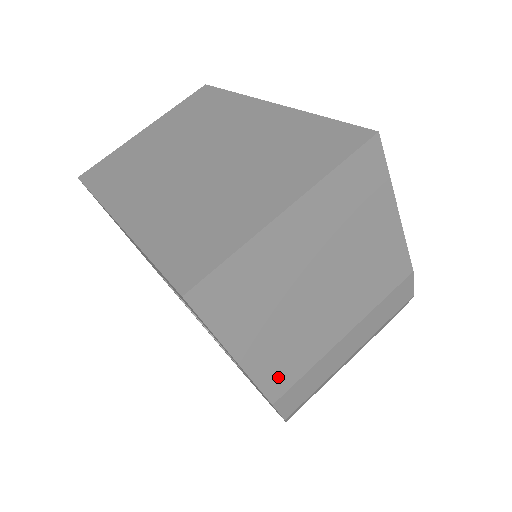
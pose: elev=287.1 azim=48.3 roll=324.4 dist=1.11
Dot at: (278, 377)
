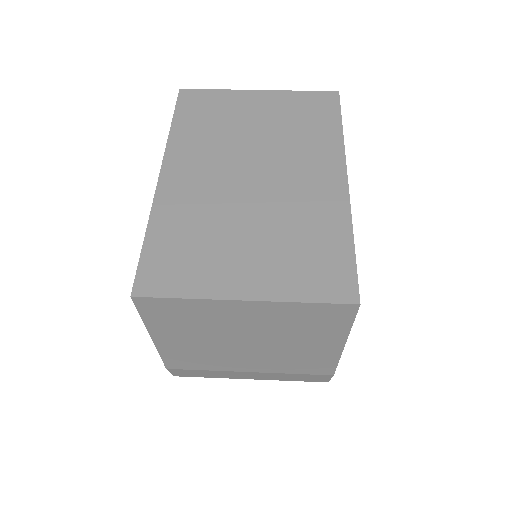
Dot at: (180, 361)
